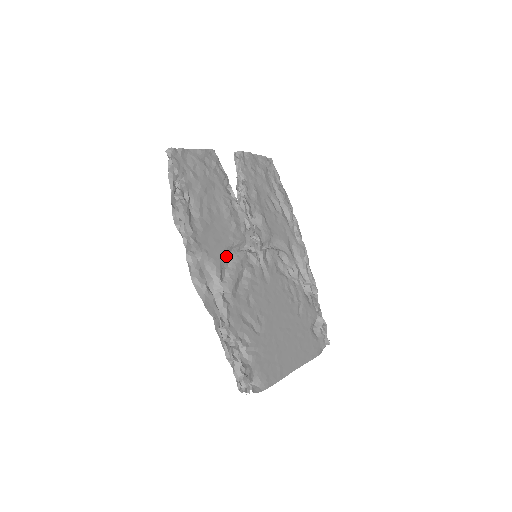
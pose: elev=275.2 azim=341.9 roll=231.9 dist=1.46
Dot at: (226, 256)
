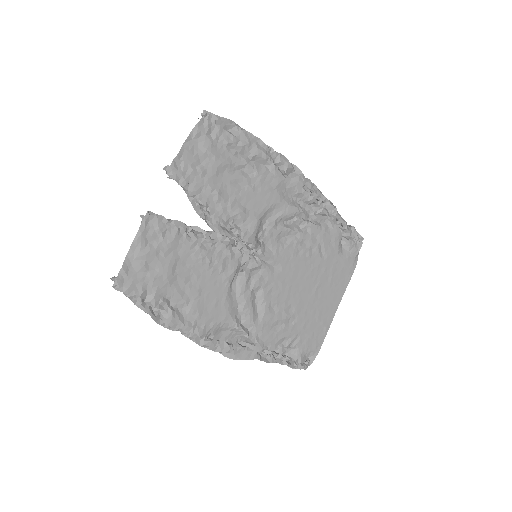
Dot at: (231, 300)
